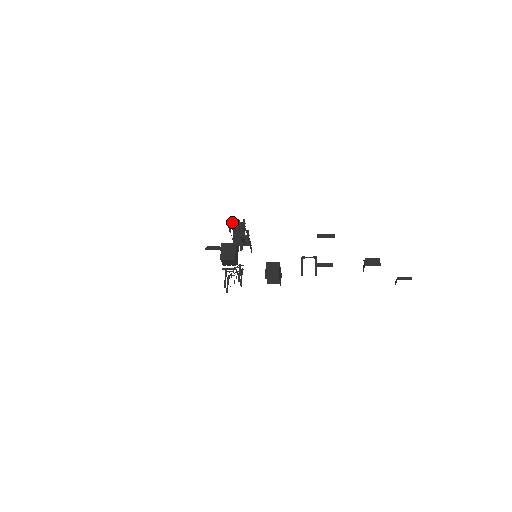
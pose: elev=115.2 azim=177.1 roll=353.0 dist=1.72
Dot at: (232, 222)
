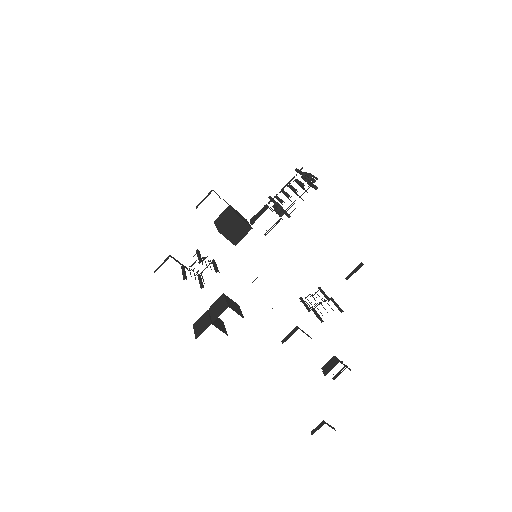
Dot at: occluded
